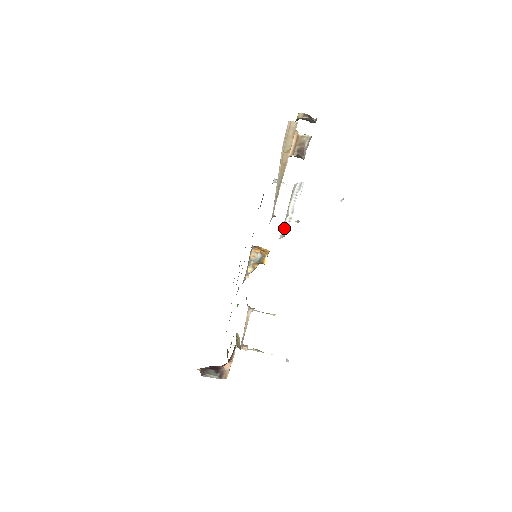
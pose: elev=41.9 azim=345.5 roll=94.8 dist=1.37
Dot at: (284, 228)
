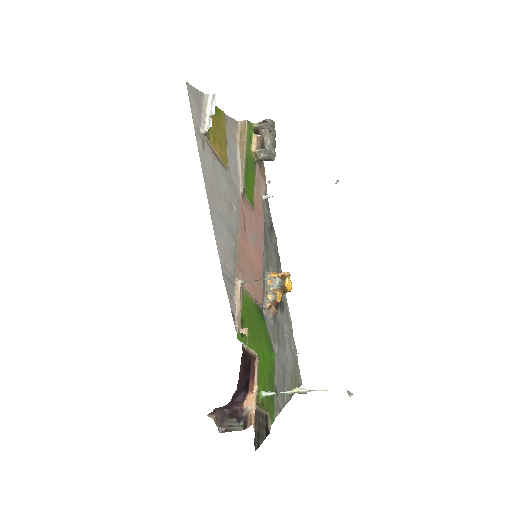
Dot at: (205, 126)
